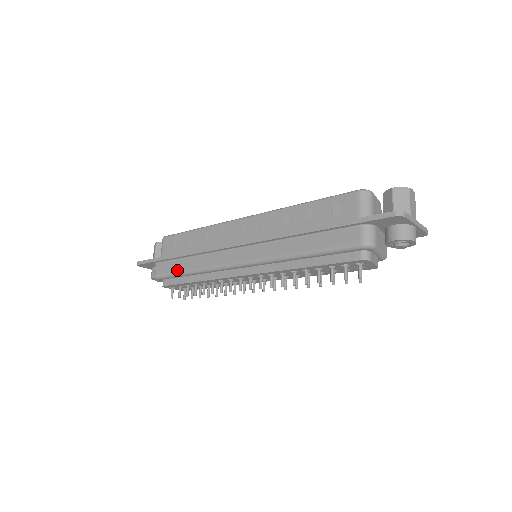
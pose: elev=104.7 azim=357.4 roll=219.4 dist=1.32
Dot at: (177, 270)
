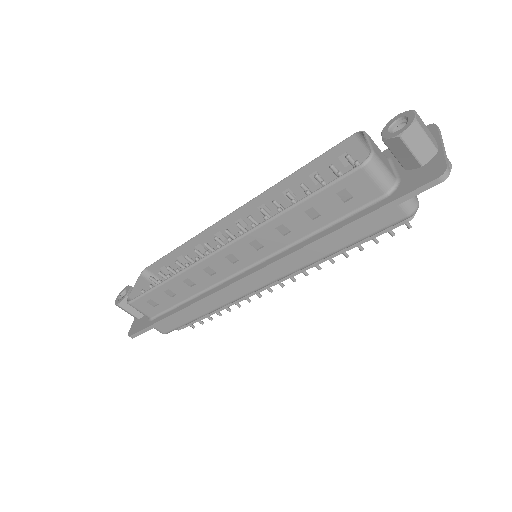
Dot at: (188, 321)
